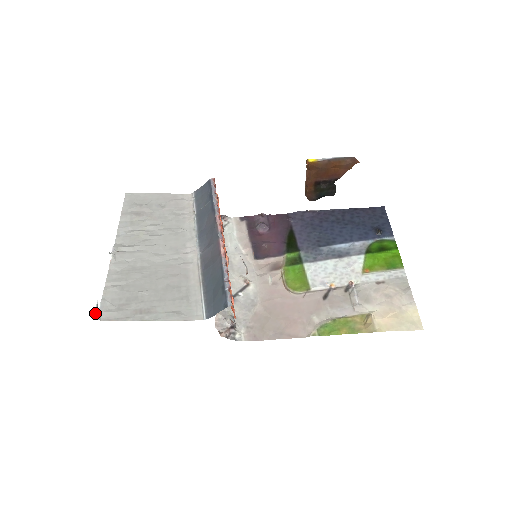
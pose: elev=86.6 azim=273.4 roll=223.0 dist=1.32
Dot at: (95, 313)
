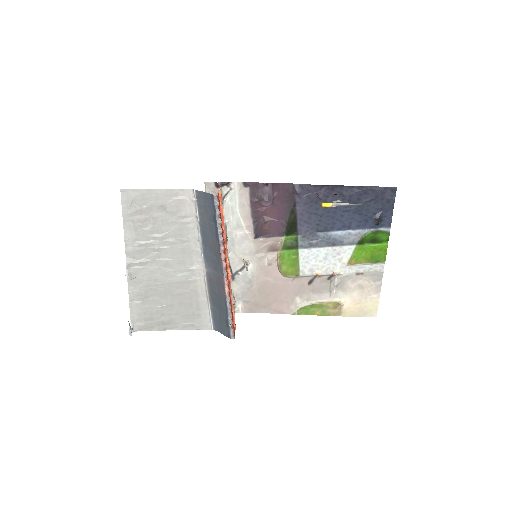
Dot at: (130, 334)
